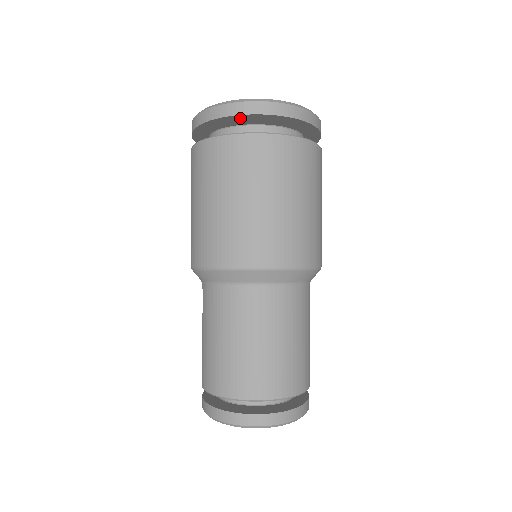
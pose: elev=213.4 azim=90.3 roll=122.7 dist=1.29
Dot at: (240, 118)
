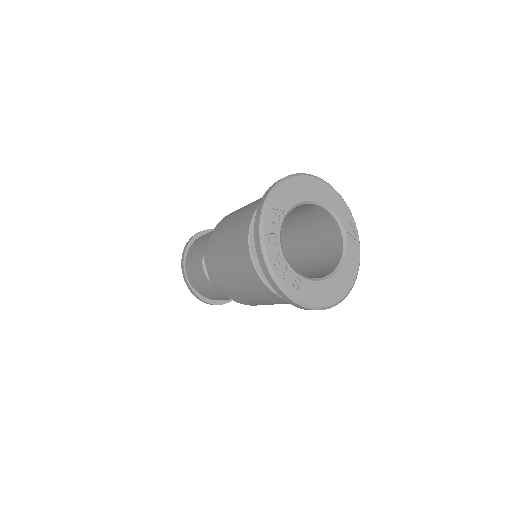
Dot at: occluded
